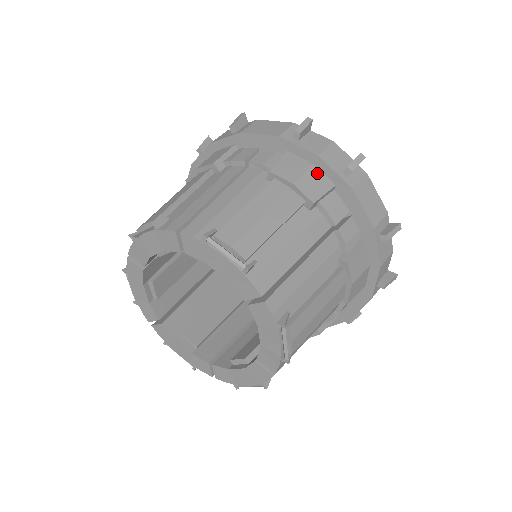
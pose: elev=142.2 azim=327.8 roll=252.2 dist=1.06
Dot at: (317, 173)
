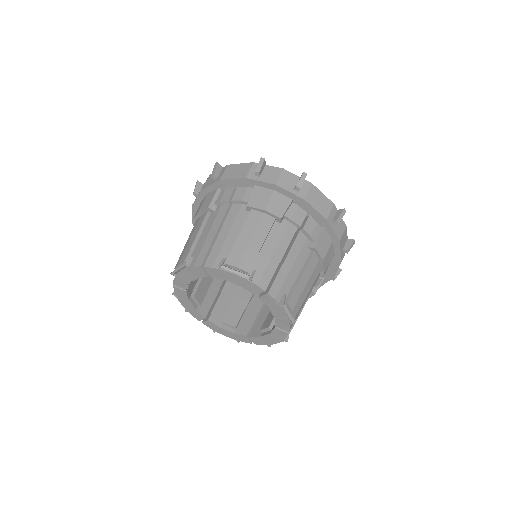
Dot at: (278, 196)
